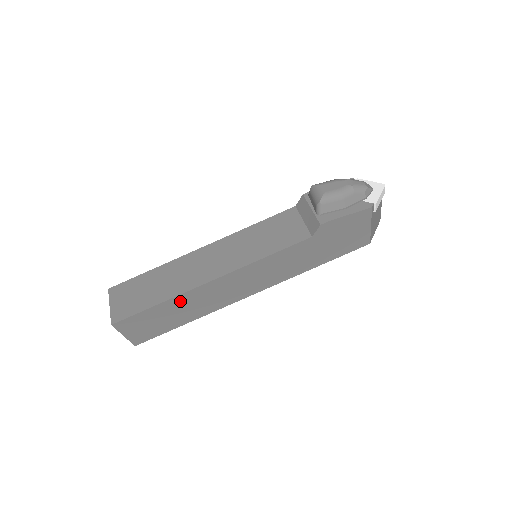
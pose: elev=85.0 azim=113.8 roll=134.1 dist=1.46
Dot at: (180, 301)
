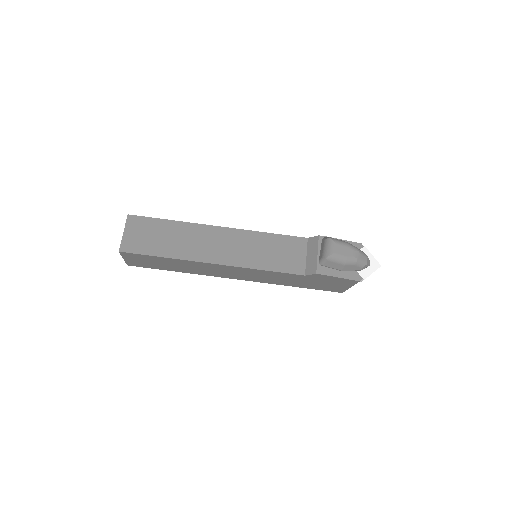
Dot at: (181, 262)
